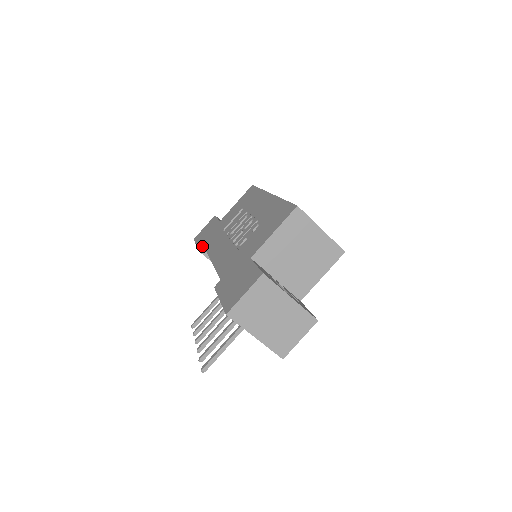
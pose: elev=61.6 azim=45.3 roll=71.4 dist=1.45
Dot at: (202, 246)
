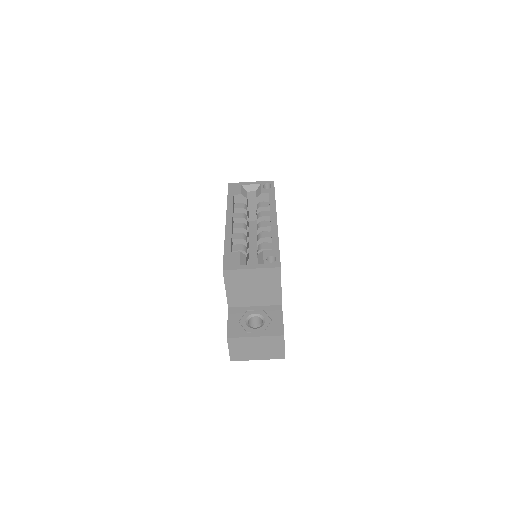
Dot at: occluded
